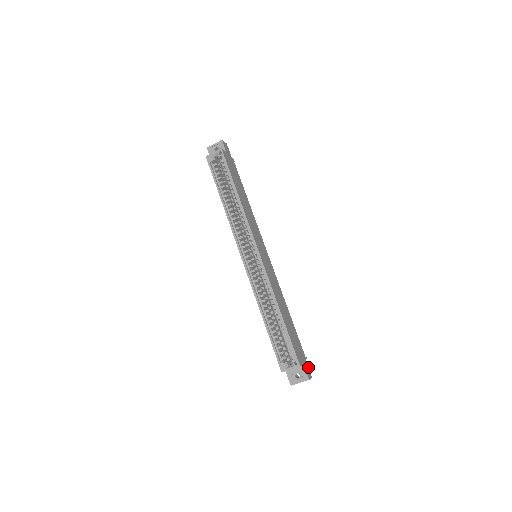
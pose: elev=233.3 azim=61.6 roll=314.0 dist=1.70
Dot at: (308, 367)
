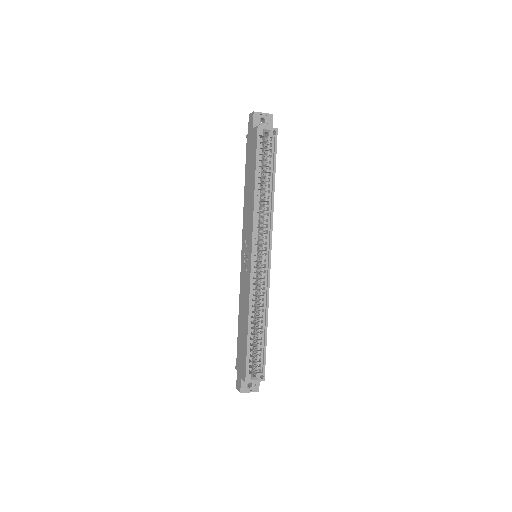
Dot at: occluded
